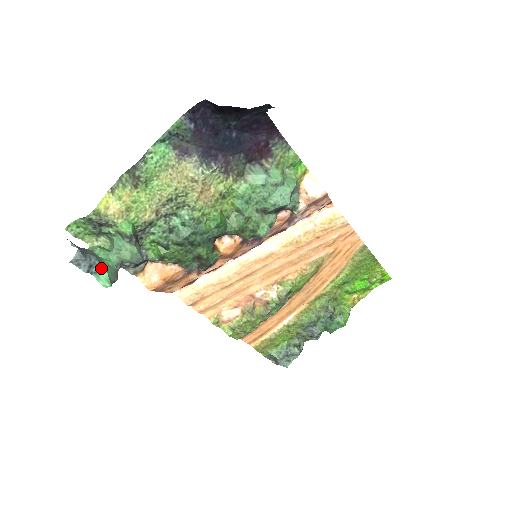
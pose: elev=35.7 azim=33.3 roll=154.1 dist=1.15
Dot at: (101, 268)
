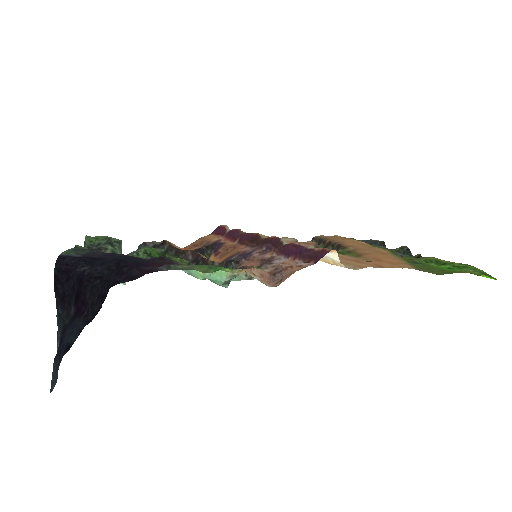
Dot at: occluded
